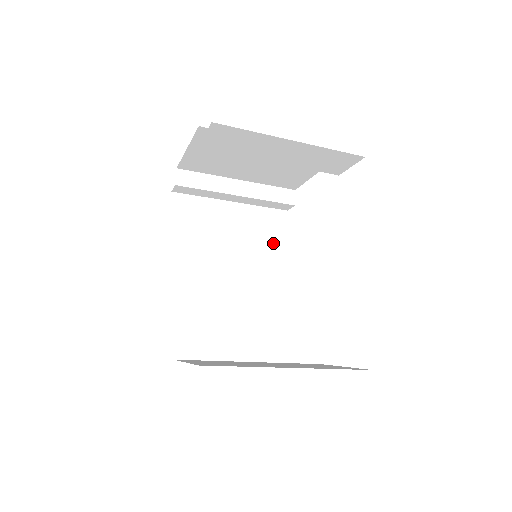
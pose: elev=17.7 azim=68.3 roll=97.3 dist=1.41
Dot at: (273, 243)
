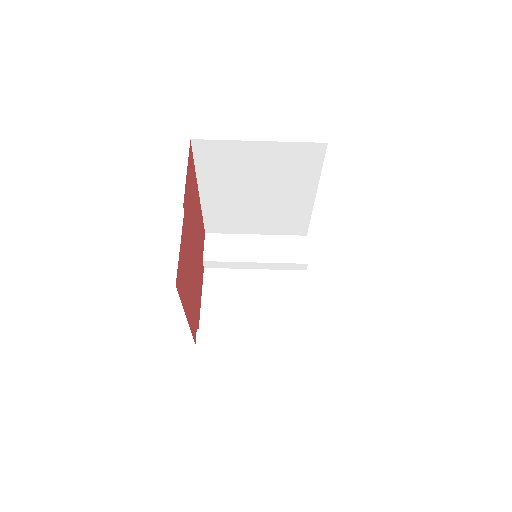
Dot at: occluded
